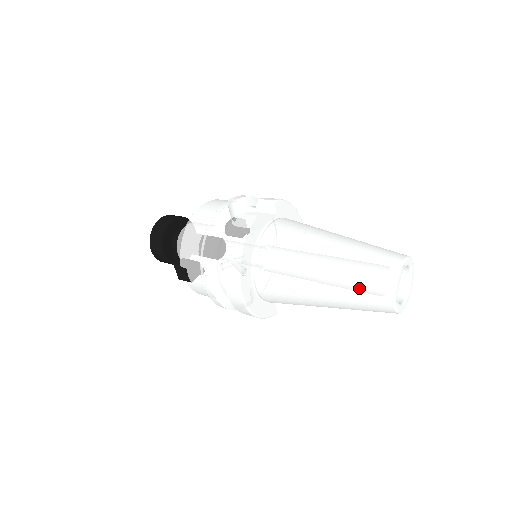
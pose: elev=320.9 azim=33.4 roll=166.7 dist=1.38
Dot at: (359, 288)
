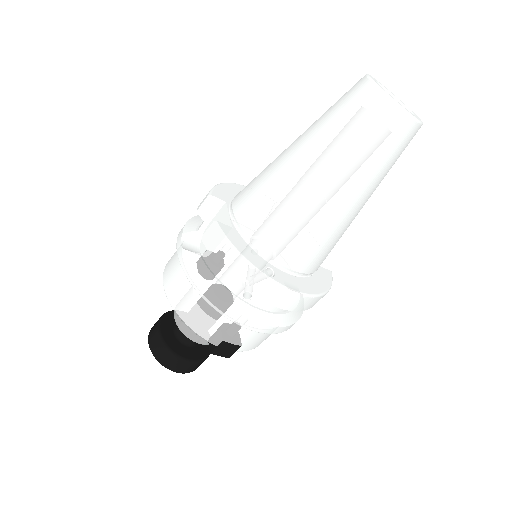
Dot at: (371, 147)
